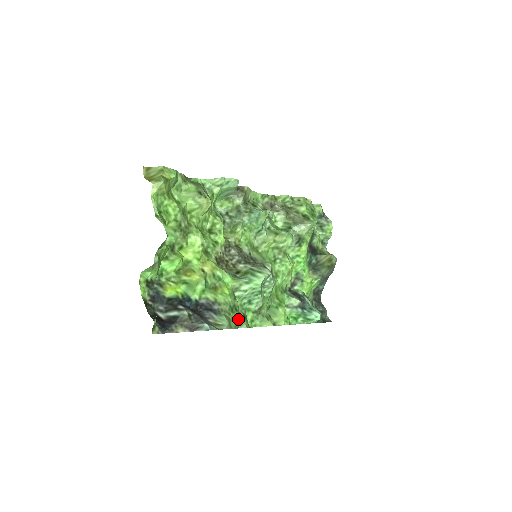
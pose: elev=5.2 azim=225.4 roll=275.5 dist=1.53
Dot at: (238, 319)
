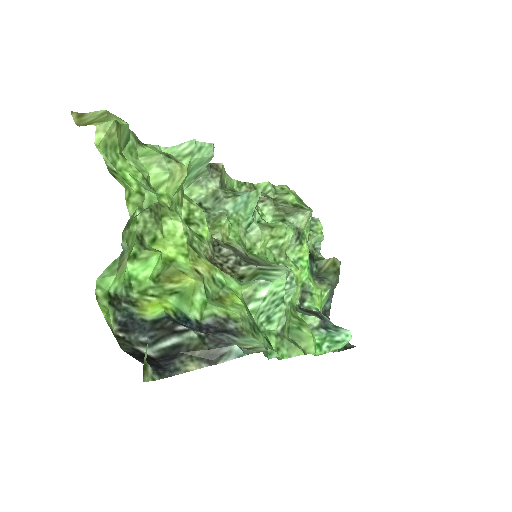
Dot at: (264, 344)
